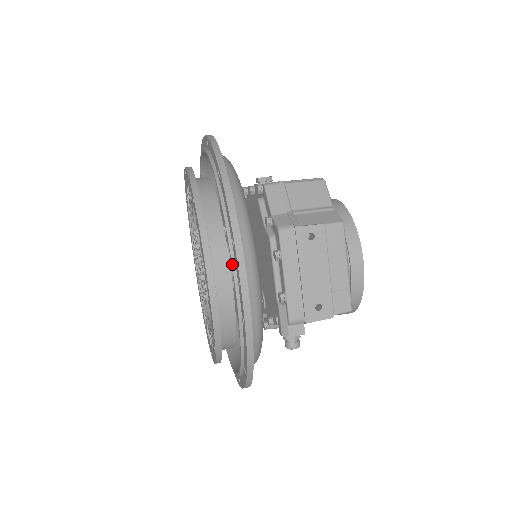
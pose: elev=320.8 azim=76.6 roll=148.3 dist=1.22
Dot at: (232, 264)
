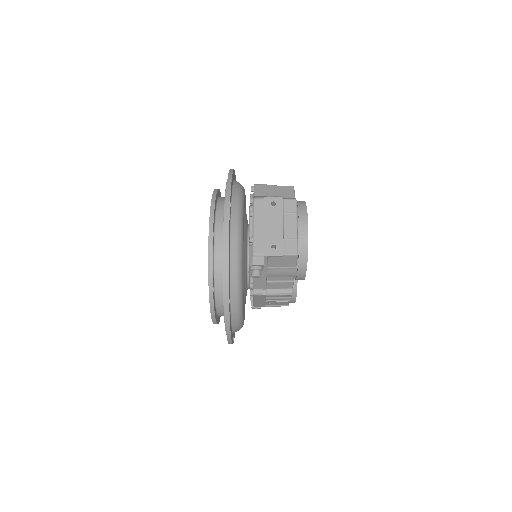
Dot at: (224, 218)
